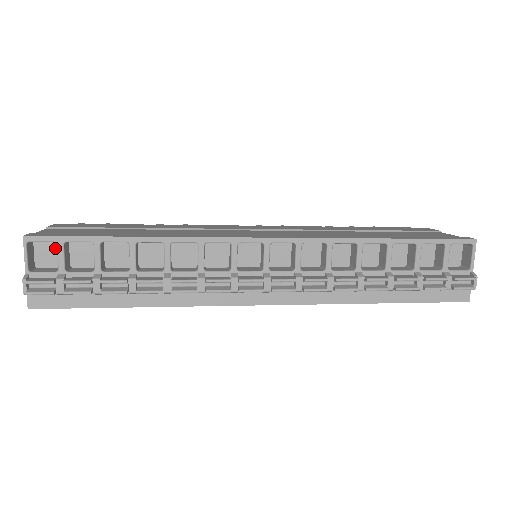
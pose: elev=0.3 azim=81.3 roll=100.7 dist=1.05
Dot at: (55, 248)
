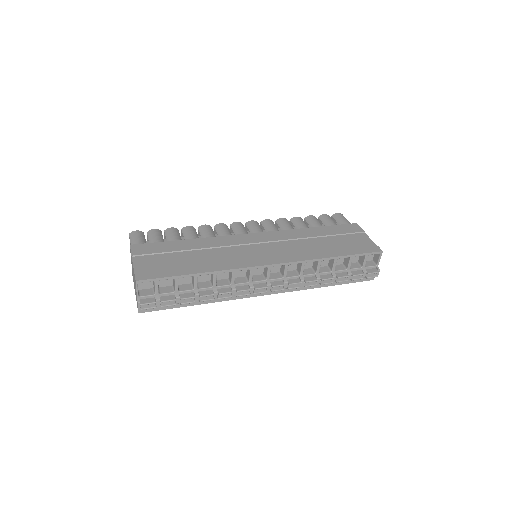
Dot at: occluded
